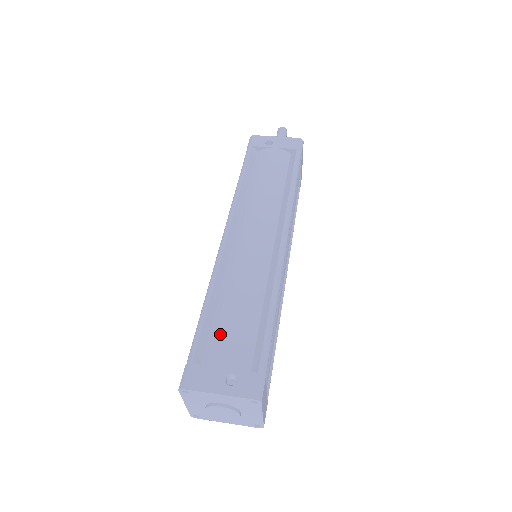
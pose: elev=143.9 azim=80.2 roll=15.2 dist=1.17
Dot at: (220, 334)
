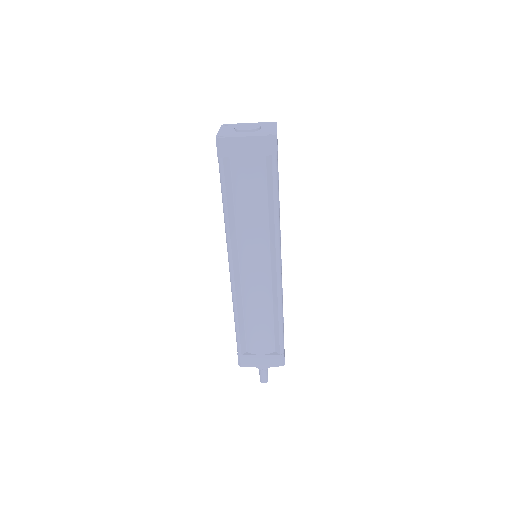
Dot at: occluded
